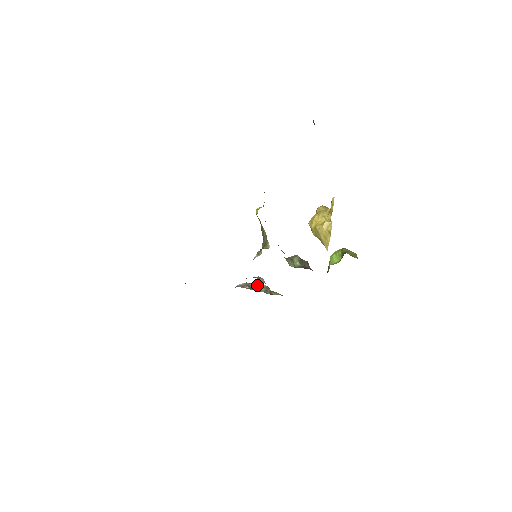
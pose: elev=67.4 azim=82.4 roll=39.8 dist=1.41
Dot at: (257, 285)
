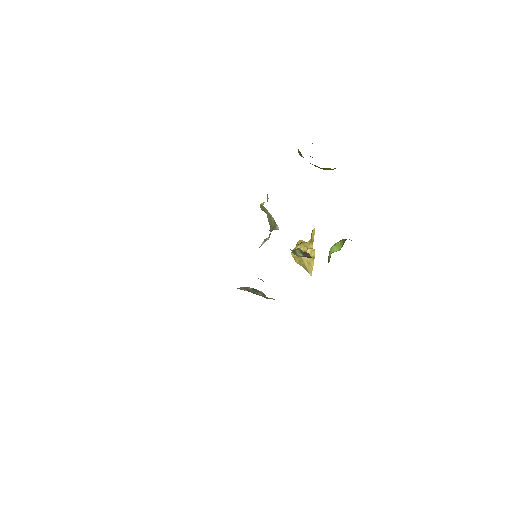
Dot at: (254, 290)
